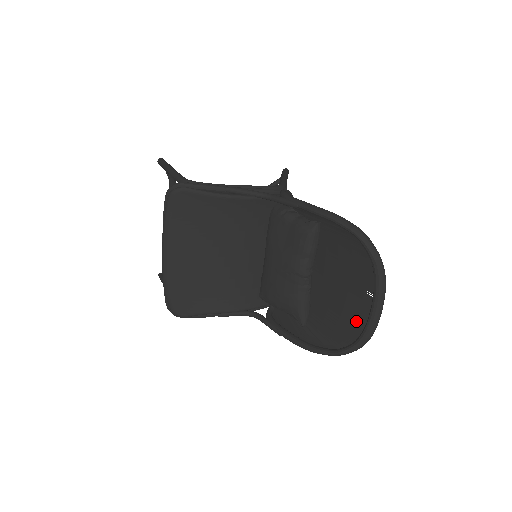
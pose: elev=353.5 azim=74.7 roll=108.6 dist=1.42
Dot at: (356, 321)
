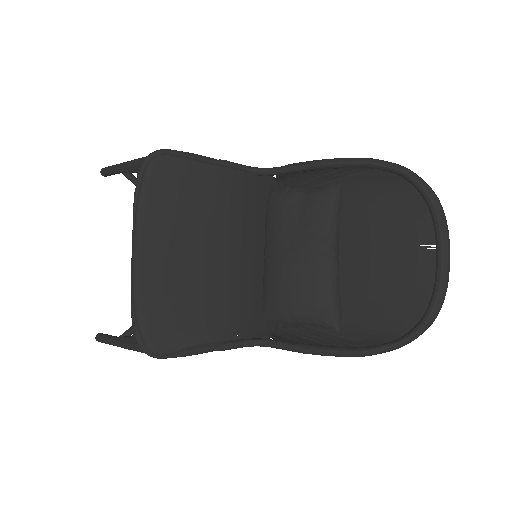
Dot at: (415, 292)
